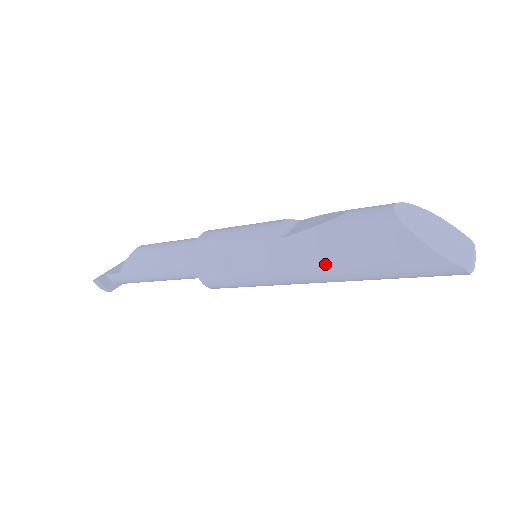
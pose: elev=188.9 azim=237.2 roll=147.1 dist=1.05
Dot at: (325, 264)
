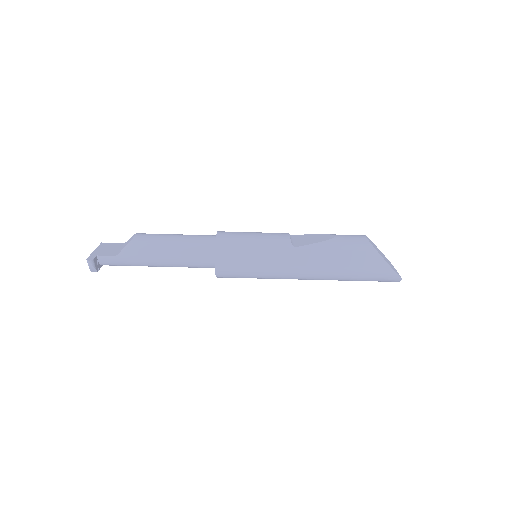
Dot at: (324, 268)
